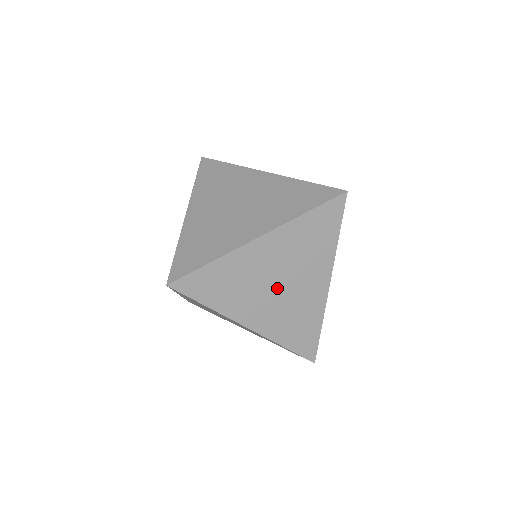
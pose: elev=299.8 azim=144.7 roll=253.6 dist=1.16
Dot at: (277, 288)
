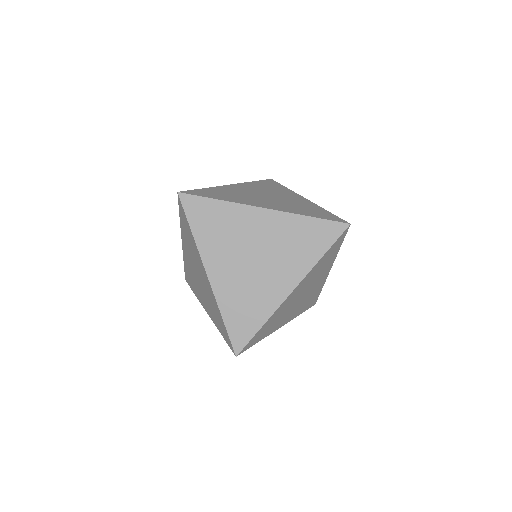
Dot at: (250, 260)
